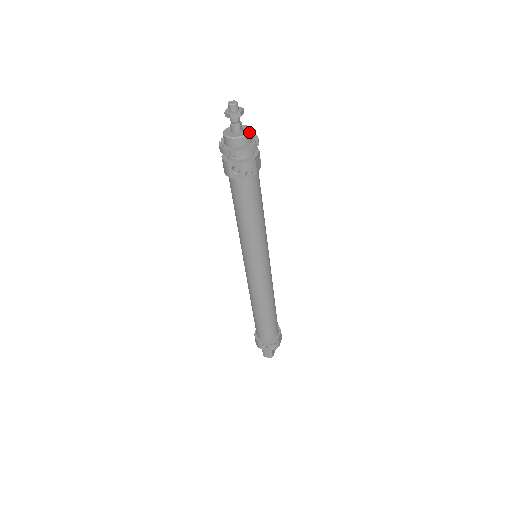
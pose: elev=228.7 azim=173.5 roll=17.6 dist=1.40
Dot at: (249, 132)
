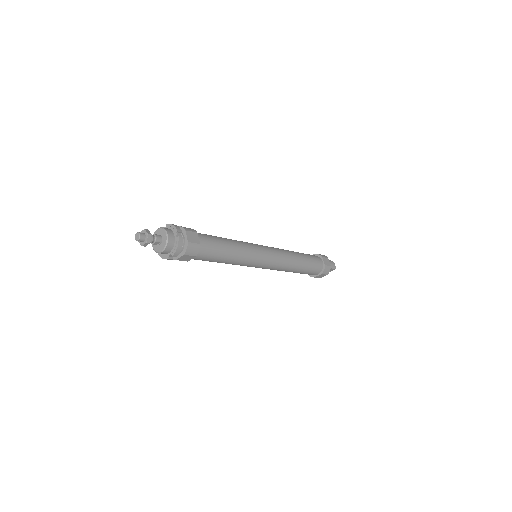
Dot at: (160, 252)
